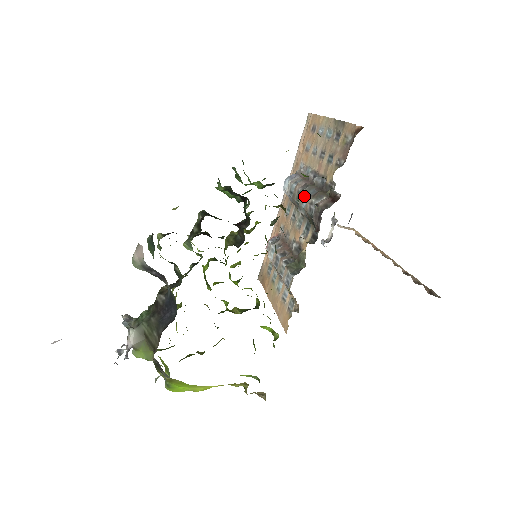
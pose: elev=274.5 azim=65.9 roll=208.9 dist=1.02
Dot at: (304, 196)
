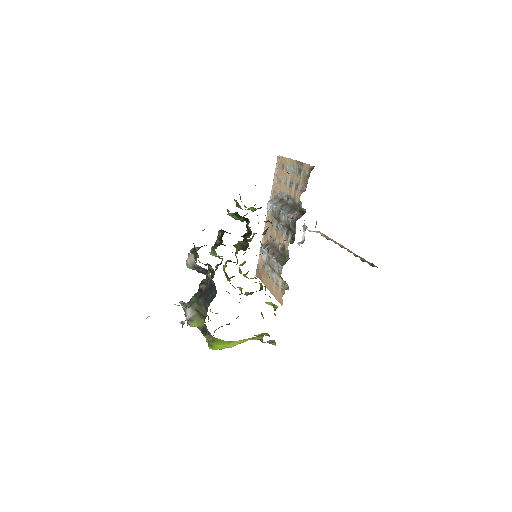
Dot at: (283, 213)
